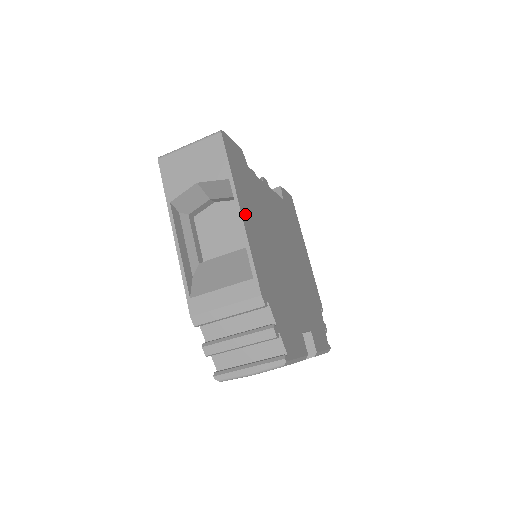
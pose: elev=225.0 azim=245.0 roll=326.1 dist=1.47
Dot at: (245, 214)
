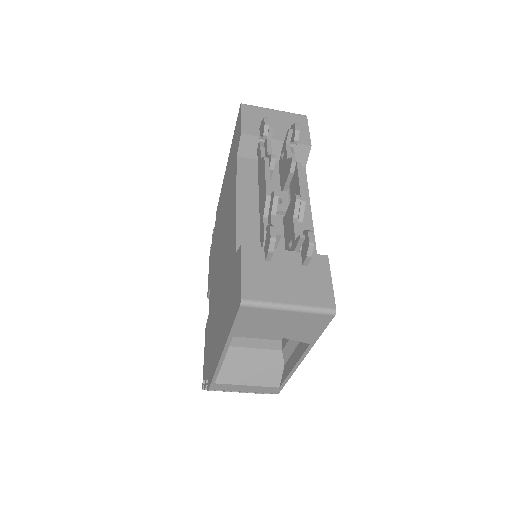
Dot at: occluded
